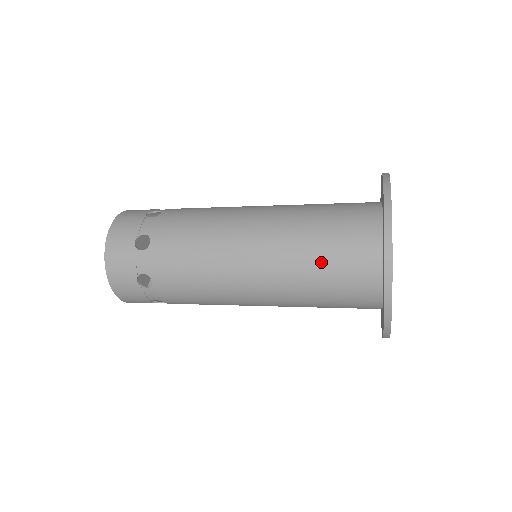
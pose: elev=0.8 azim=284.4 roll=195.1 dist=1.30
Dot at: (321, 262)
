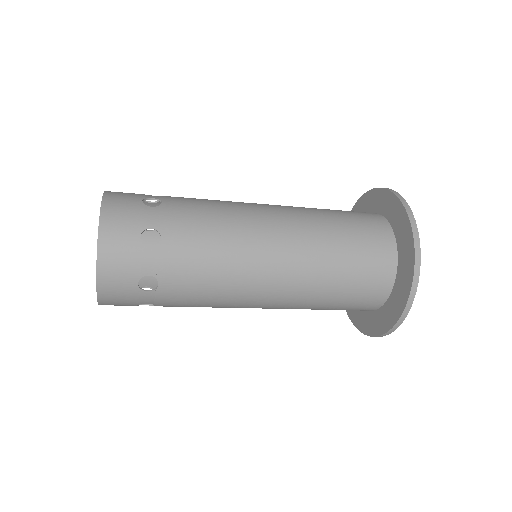
Dot at: (344, 229)
